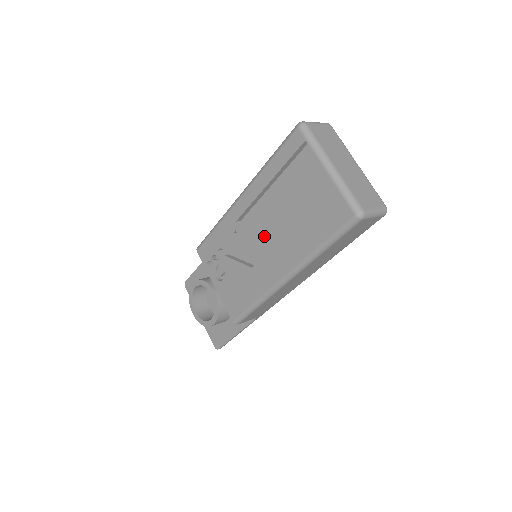
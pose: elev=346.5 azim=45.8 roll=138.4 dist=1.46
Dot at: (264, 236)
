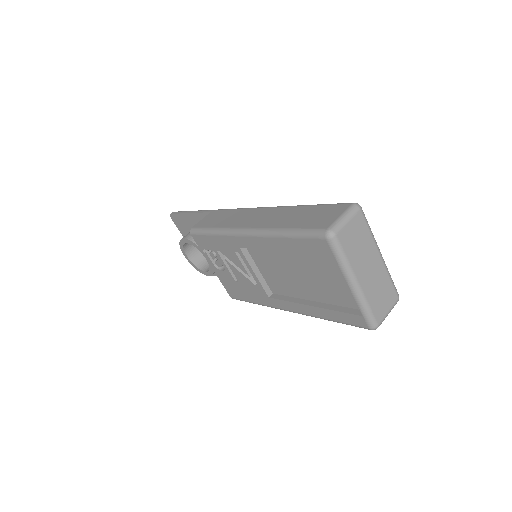
Dot at: (270, 270)
